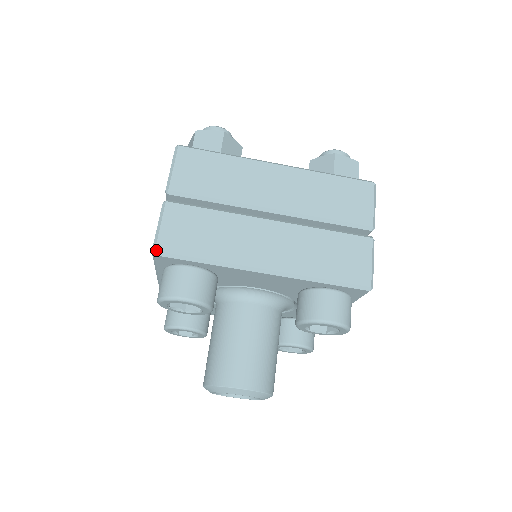
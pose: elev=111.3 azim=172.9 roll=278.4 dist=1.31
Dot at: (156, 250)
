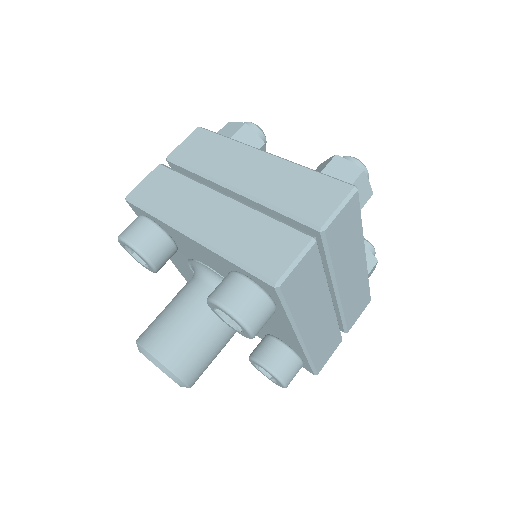
Dot at: (127, 196)
